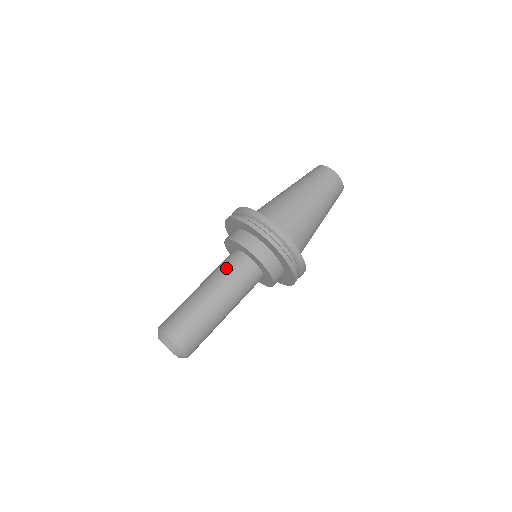
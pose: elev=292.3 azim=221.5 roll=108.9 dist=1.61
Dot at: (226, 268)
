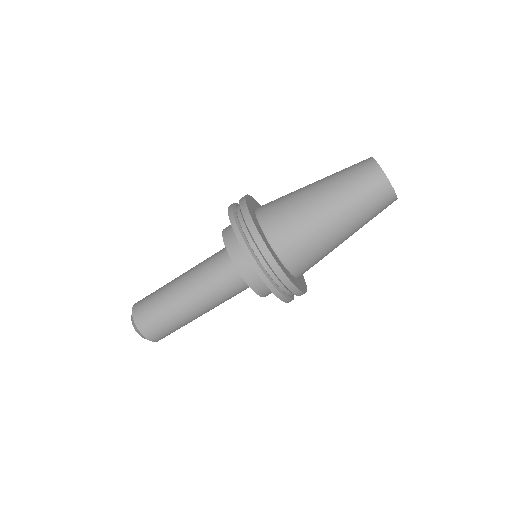
Dot at: (209, 262)
